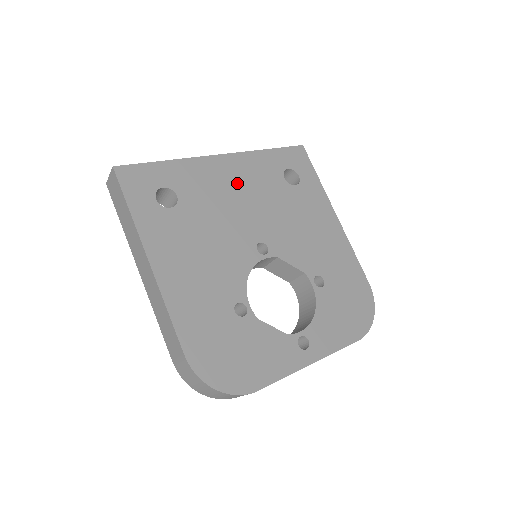
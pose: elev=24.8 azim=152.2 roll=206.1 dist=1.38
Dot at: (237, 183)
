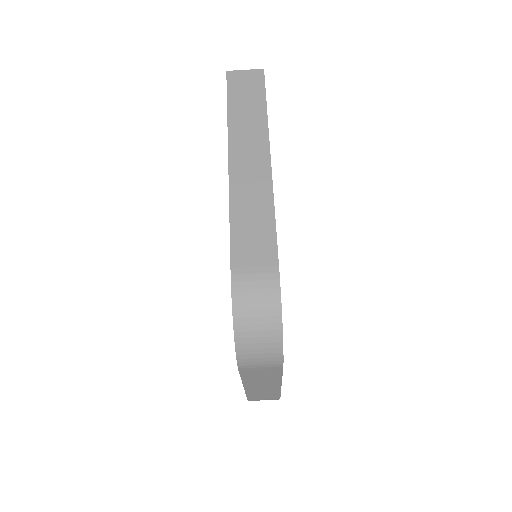
Dot at: occluded
